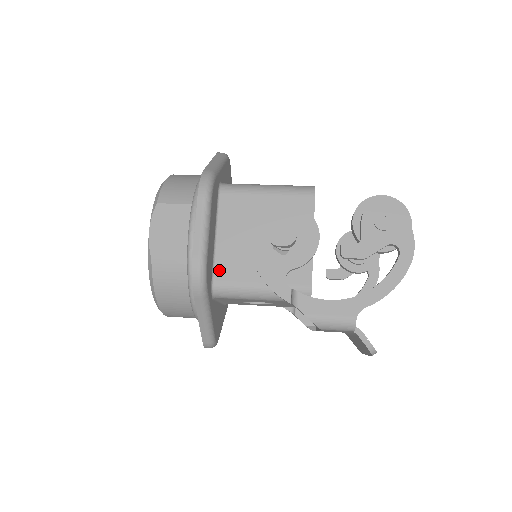
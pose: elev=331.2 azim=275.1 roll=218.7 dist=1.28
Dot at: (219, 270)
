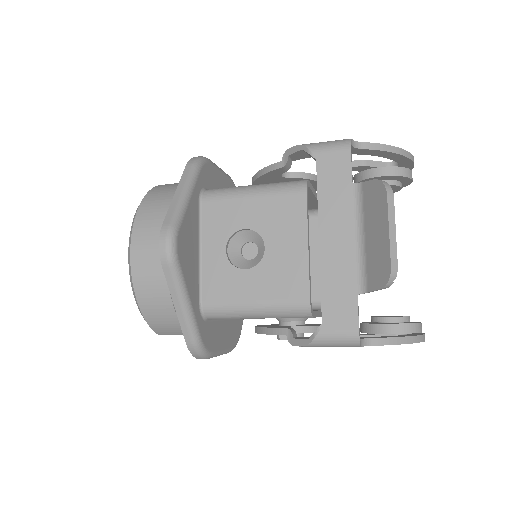
Dot at: occluded
